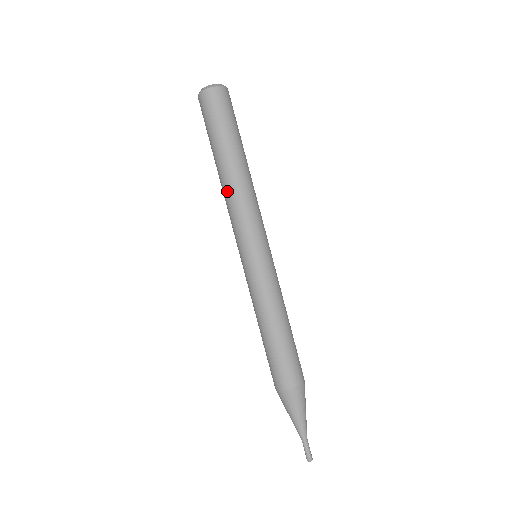
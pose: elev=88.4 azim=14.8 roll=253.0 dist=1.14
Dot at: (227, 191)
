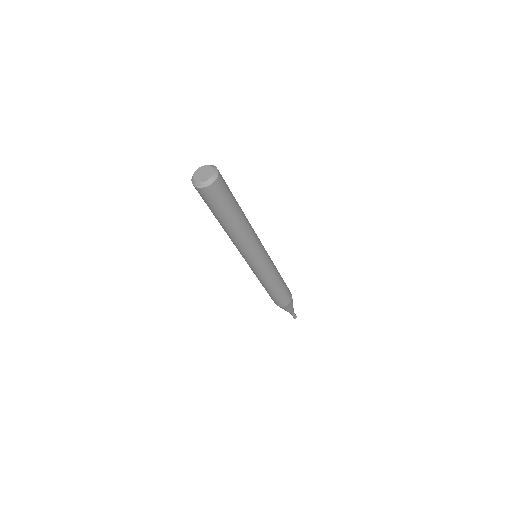
Dot at: occluded
